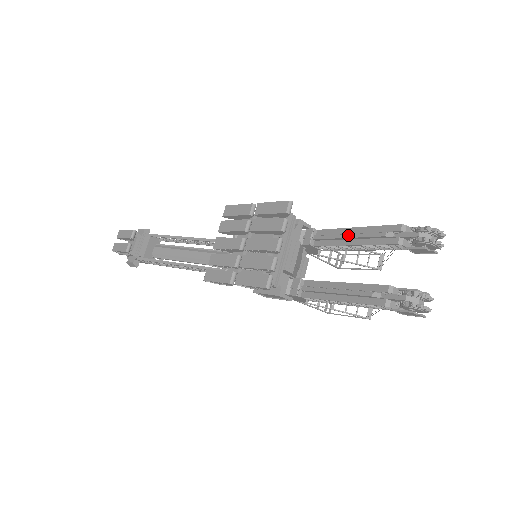
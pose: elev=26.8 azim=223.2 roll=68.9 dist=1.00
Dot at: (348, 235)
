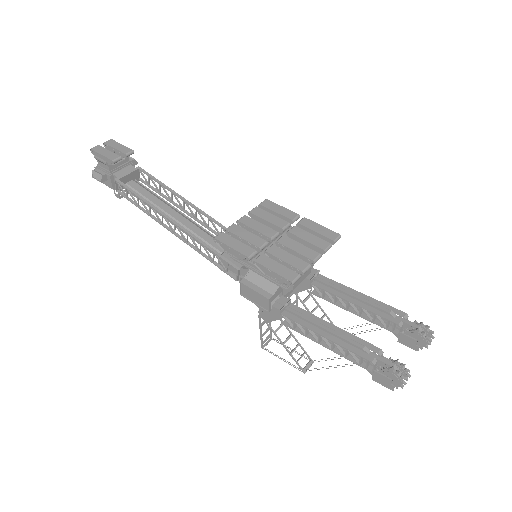
Dot at: (353, 294)
